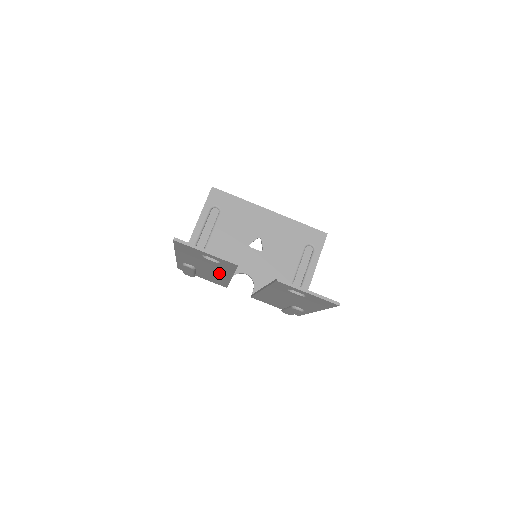
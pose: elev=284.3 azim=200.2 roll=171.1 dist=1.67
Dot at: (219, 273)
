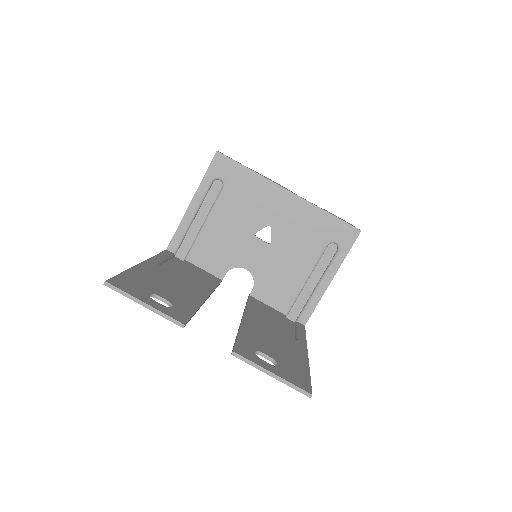
Dot at: occluded
